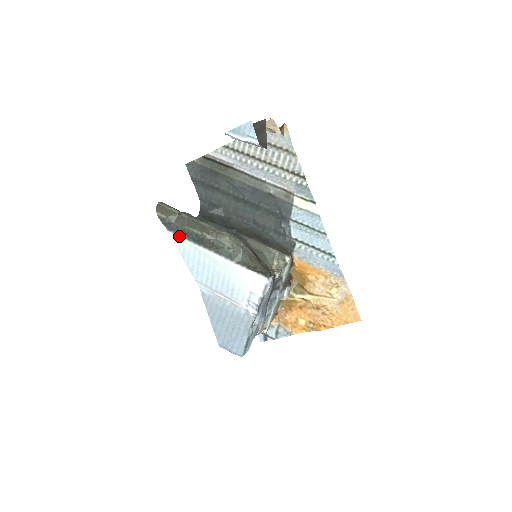
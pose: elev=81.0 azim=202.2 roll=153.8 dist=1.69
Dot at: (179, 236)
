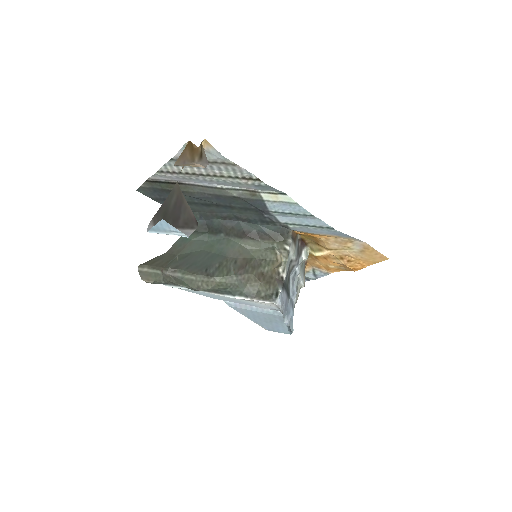
Dot at: (176, 286)
